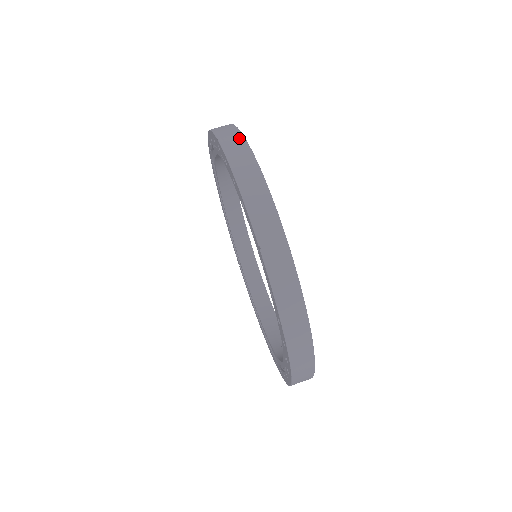
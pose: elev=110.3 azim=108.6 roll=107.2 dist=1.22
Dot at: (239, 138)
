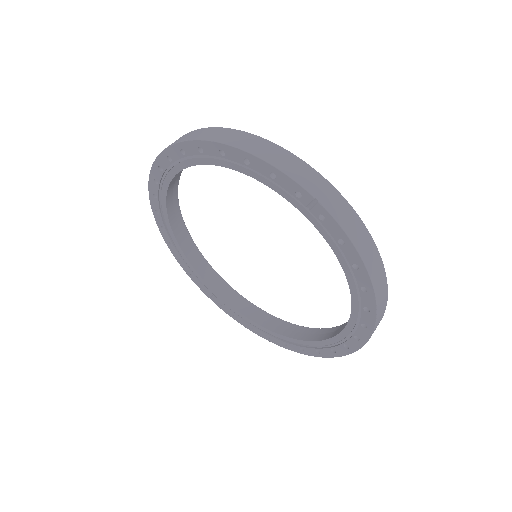
Dot at: (220, 130)
